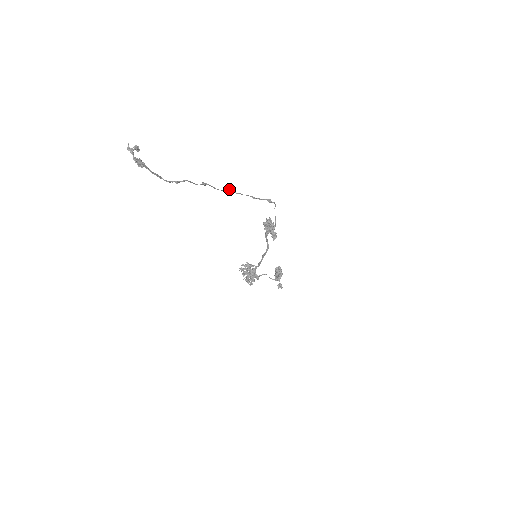
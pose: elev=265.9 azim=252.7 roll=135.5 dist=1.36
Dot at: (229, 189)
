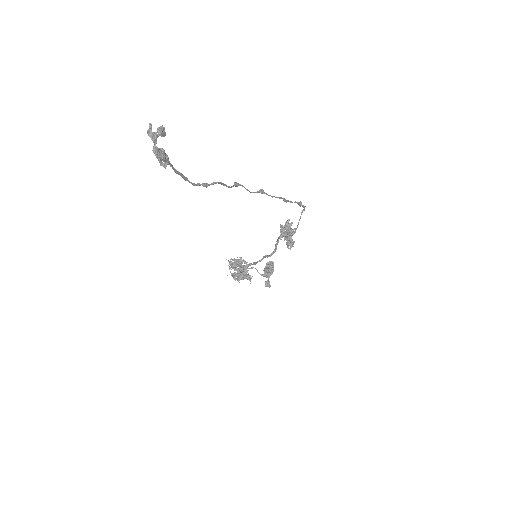
Dot at: (263, 191)
